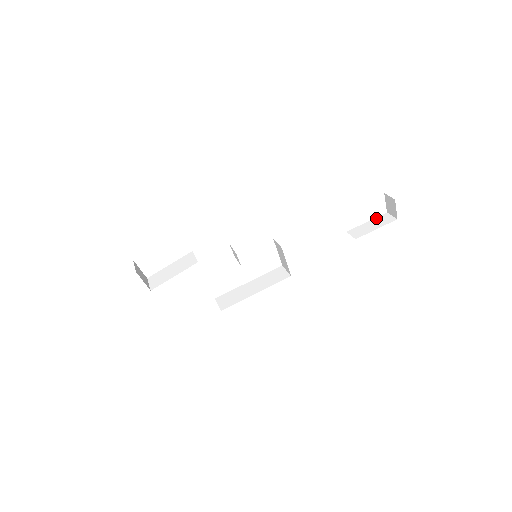
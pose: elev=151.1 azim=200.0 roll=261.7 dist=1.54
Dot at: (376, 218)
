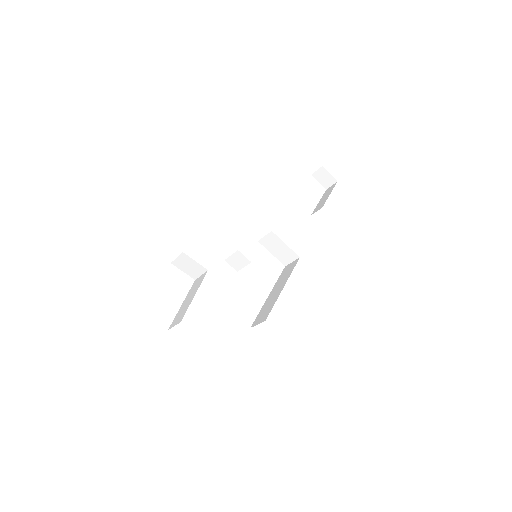
Dot at: (322, 196)
